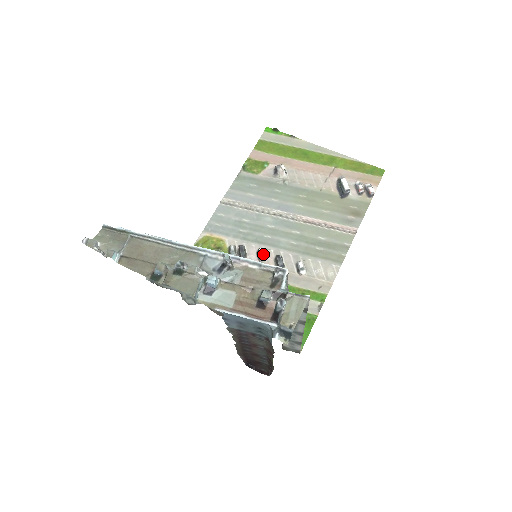
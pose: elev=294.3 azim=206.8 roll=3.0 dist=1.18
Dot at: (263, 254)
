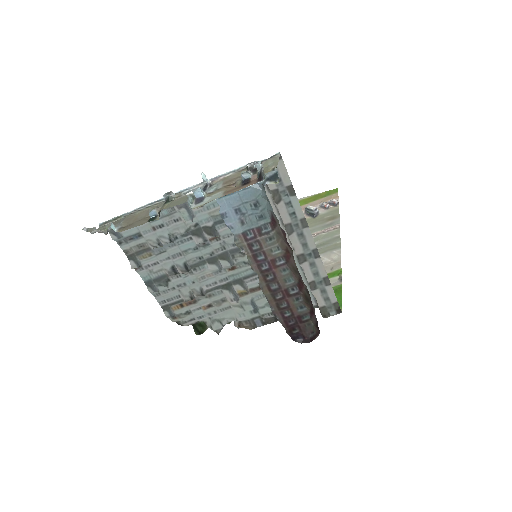
Dot at: occluded
